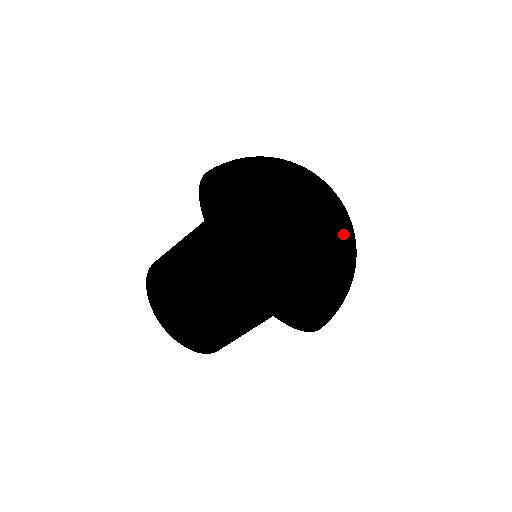
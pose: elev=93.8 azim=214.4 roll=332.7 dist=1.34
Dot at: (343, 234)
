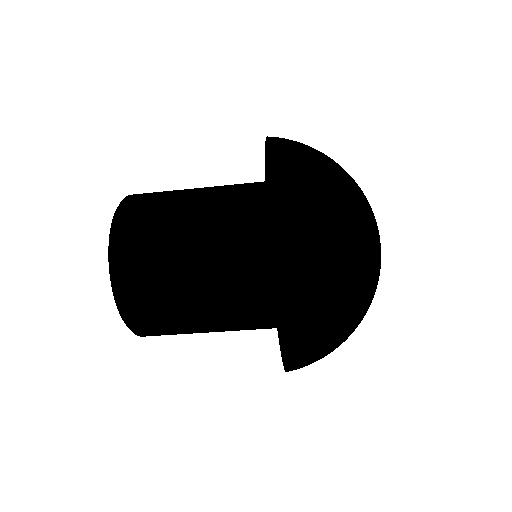
Dot at: occluded
